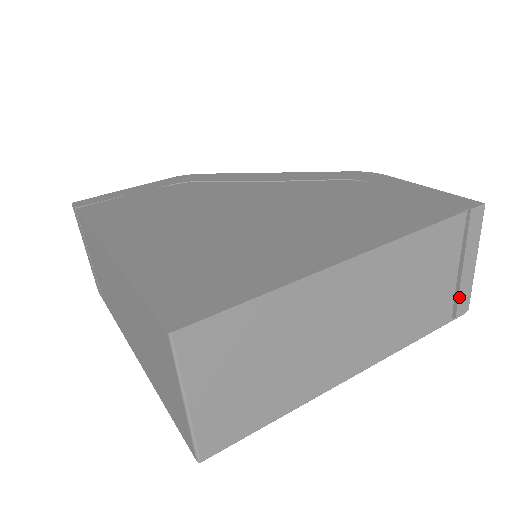
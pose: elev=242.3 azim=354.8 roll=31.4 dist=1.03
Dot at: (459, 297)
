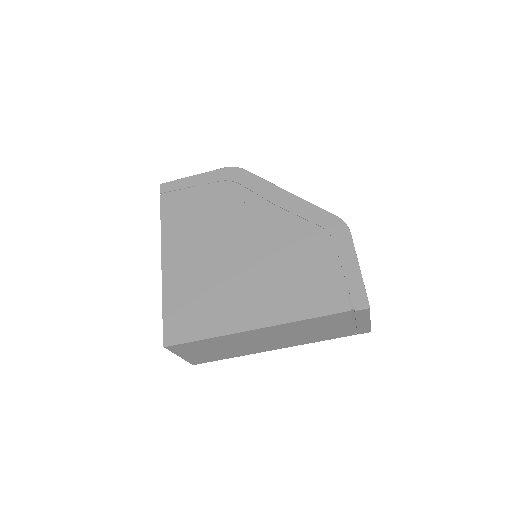
Dot at: (358, 330)
